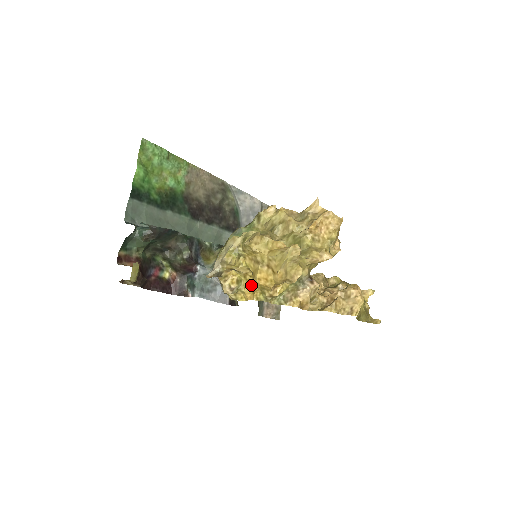
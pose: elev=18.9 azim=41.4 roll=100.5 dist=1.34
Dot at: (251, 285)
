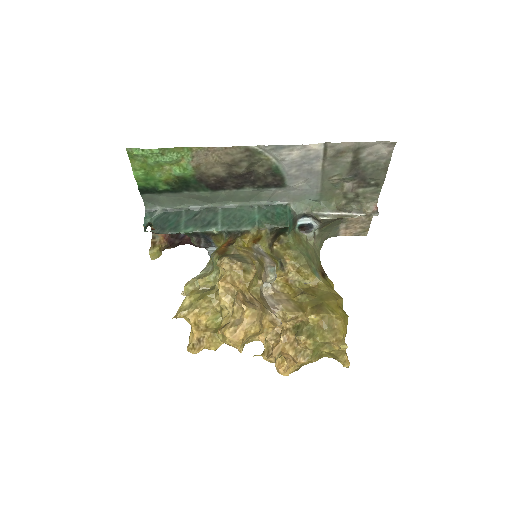
Dot at: occluded
